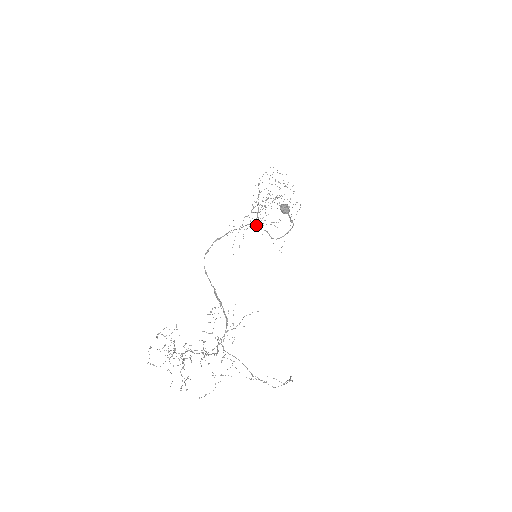
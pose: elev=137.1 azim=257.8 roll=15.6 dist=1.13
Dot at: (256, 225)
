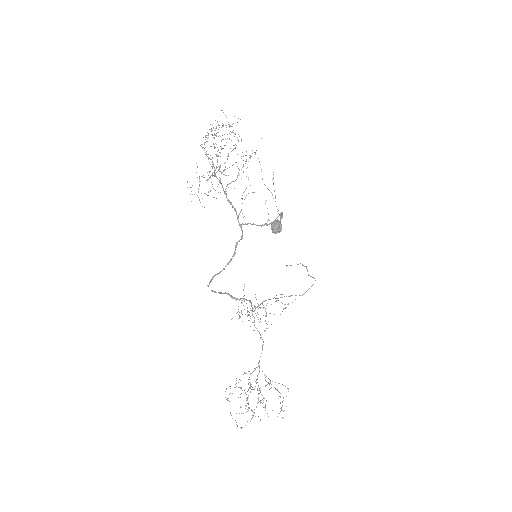
Dot at: (238, 222)
